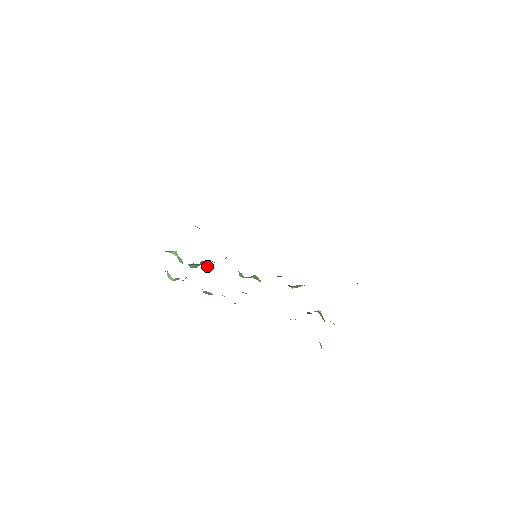
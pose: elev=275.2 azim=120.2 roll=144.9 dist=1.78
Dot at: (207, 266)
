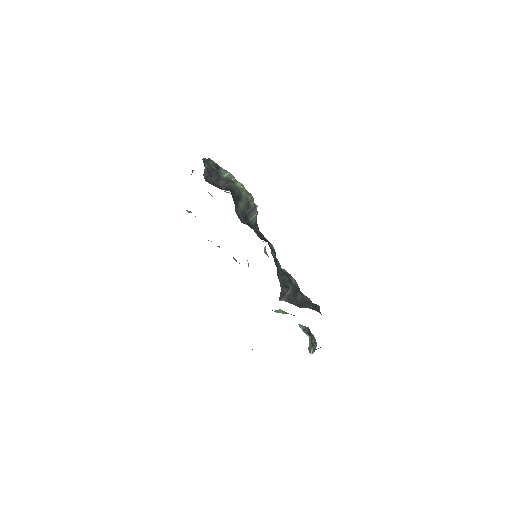
Dot at: occluded
